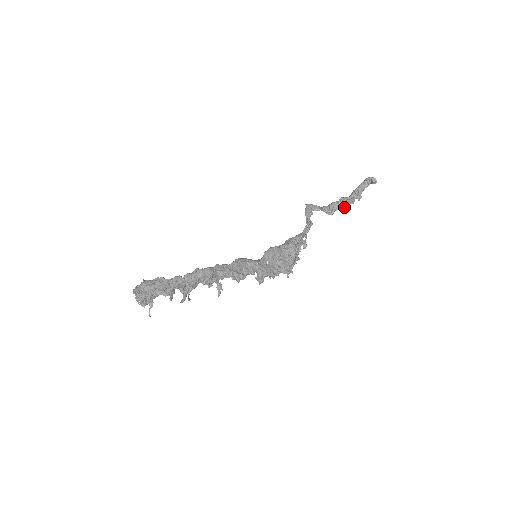
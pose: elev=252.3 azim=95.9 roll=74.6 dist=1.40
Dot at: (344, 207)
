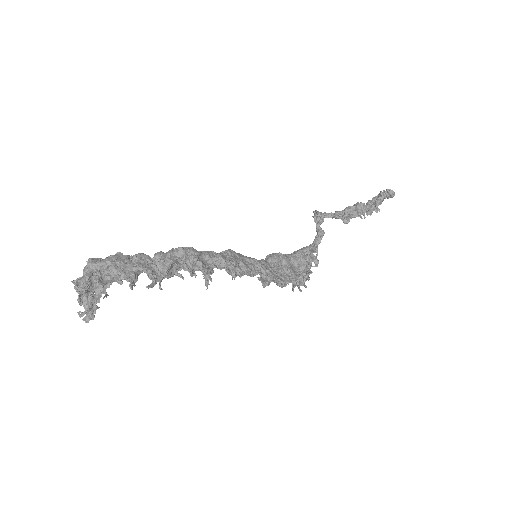
Dot at: (362, 213)
